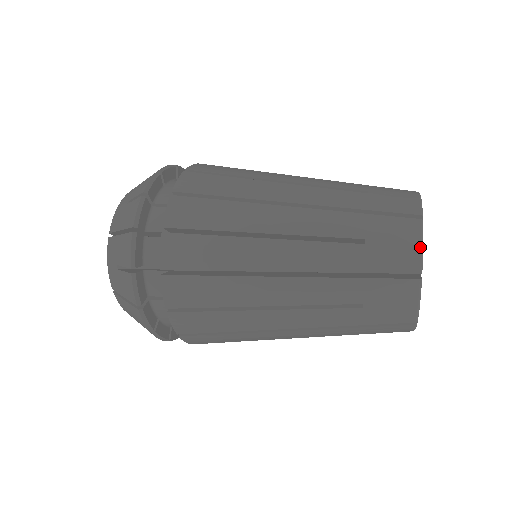
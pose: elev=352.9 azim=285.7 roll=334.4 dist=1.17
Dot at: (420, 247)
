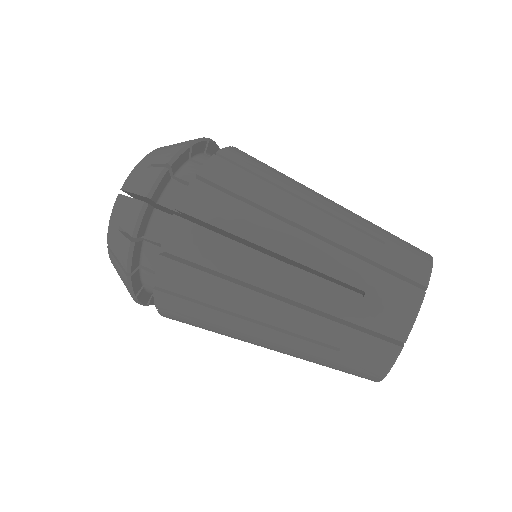
Dot at: (389, 368)
